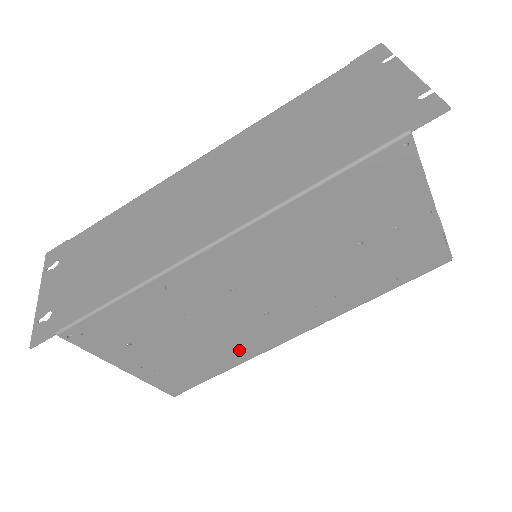
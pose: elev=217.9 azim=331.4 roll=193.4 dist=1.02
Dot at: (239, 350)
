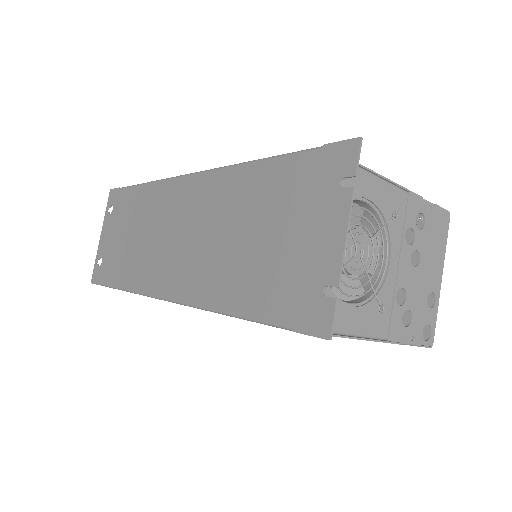
Dot at: occluded
